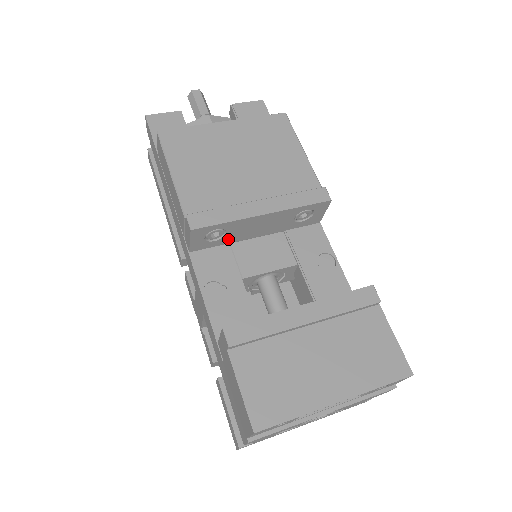
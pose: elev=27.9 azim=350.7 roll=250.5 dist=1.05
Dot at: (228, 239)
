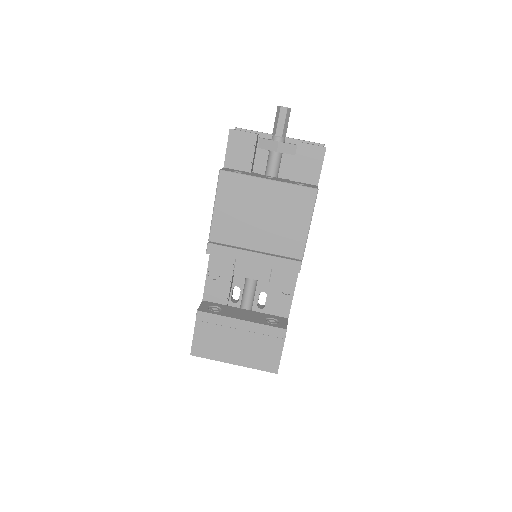
Dot at: occluded
